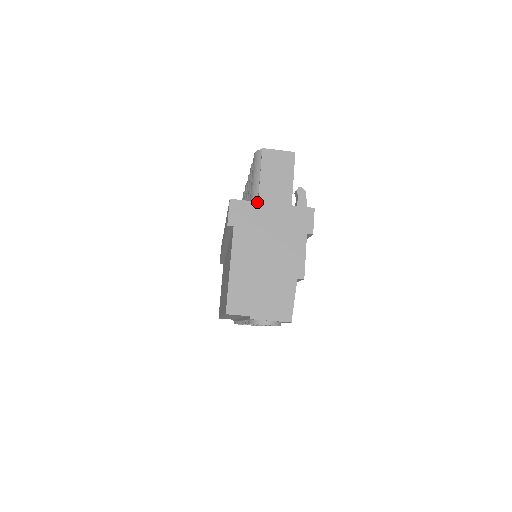
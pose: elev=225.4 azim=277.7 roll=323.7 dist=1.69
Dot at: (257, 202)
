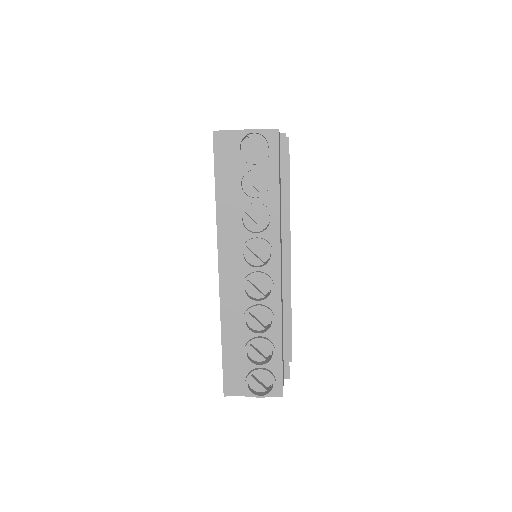
Dot at: occluded
